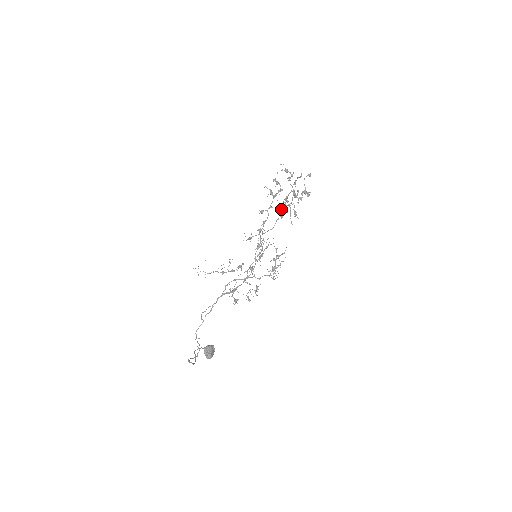
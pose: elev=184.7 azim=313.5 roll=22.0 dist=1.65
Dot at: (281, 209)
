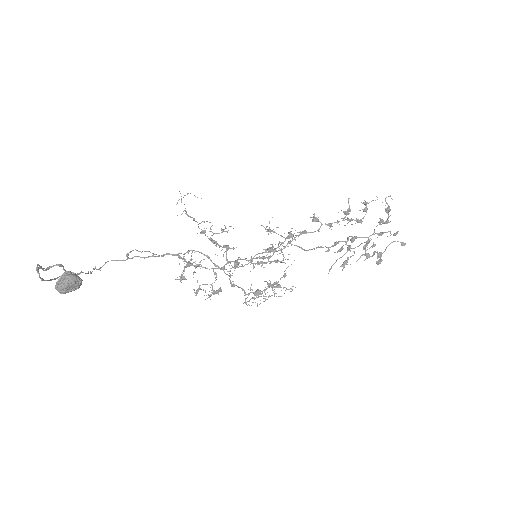
Dot at: occluded
